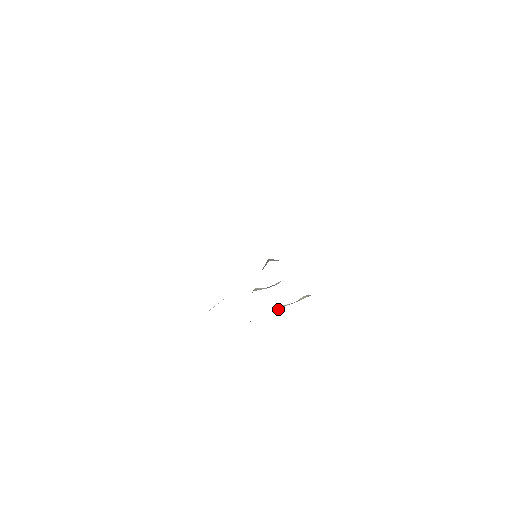
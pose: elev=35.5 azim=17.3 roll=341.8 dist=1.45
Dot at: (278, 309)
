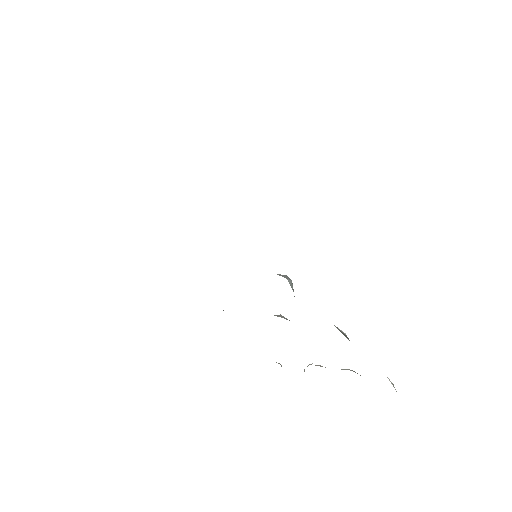
Dot at: (309, 364)
